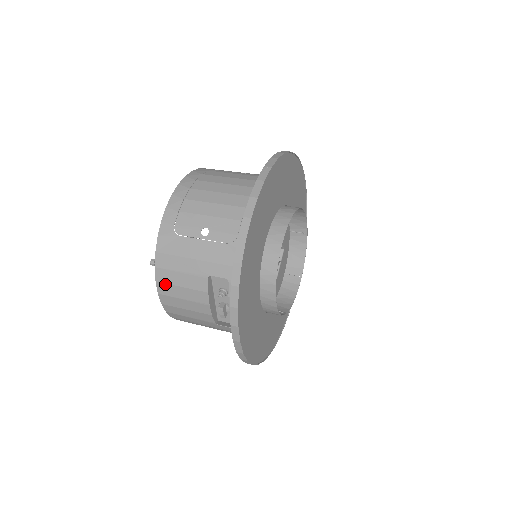
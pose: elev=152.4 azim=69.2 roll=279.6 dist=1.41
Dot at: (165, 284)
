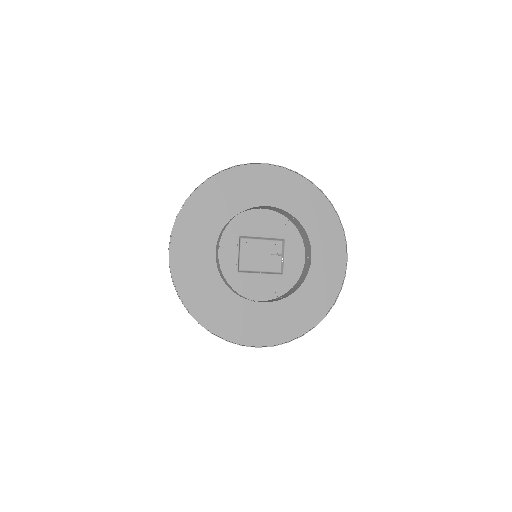
Dot at: occluded
